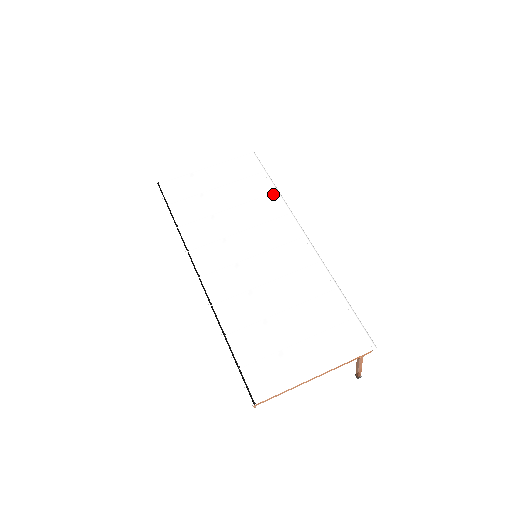
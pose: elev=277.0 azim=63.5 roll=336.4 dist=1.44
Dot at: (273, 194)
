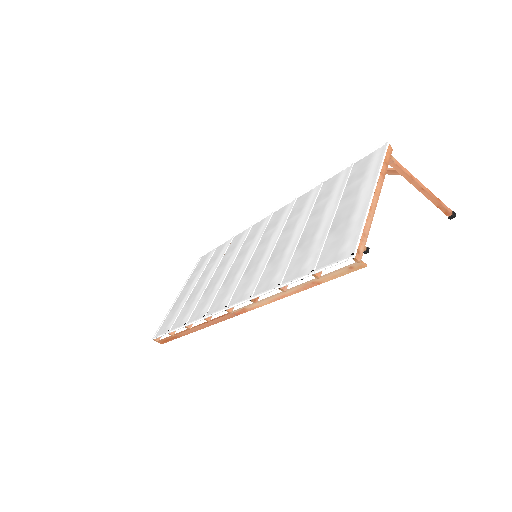
Dot at: (233, 239)
